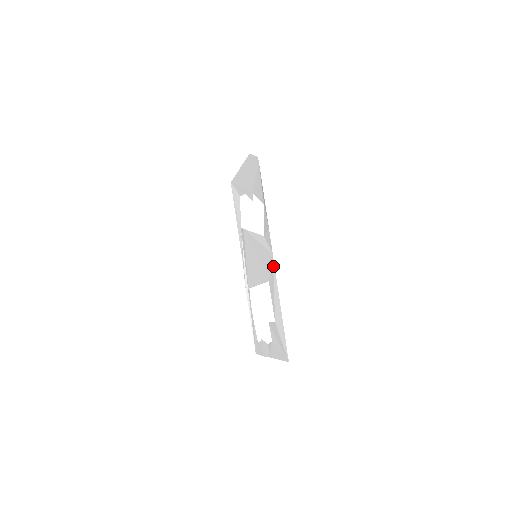
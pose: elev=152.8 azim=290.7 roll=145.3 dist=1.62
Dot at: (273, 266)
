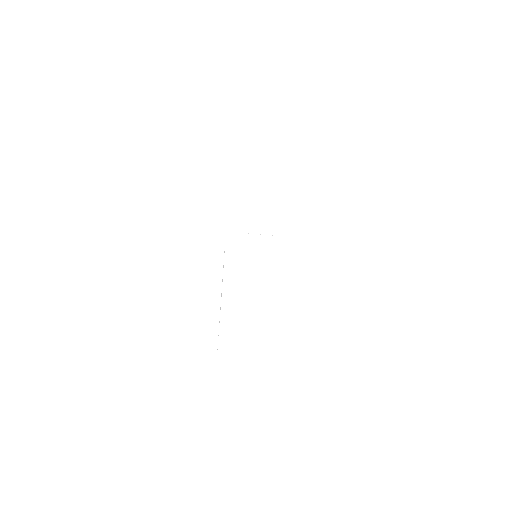
Dot at: (305, 261)
